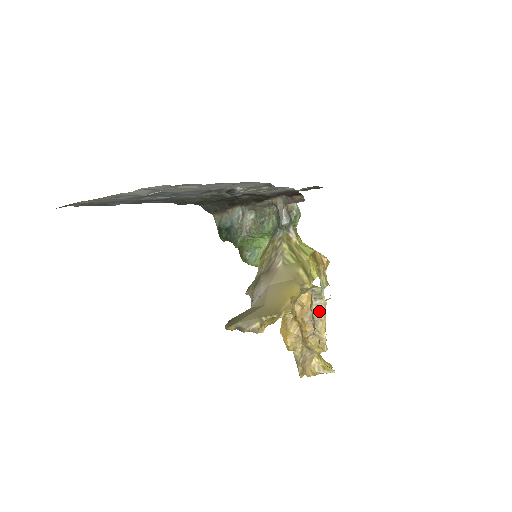
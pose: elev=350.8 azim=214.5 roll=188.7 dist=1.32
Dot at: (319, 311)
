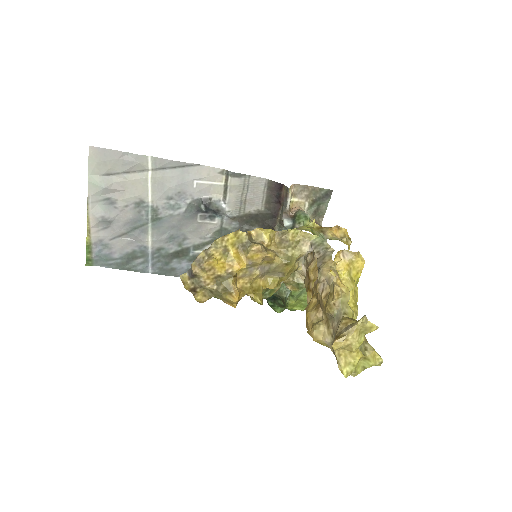
Dot at: (323, 258)
